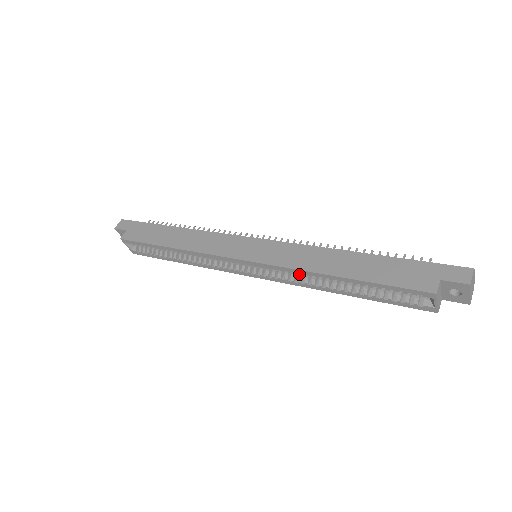
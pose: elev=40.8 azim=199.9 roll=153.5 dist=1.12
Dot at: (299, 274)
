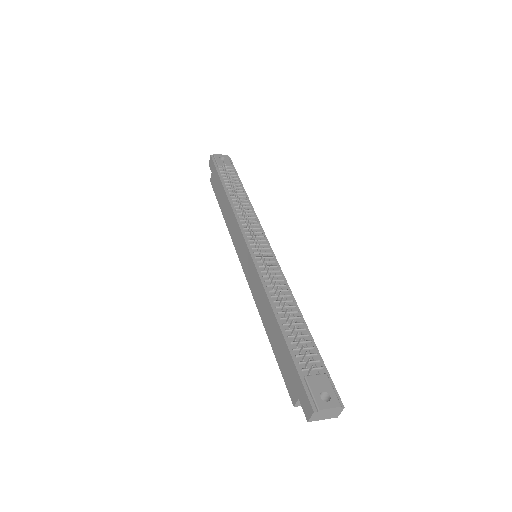
Dot at: occluded
